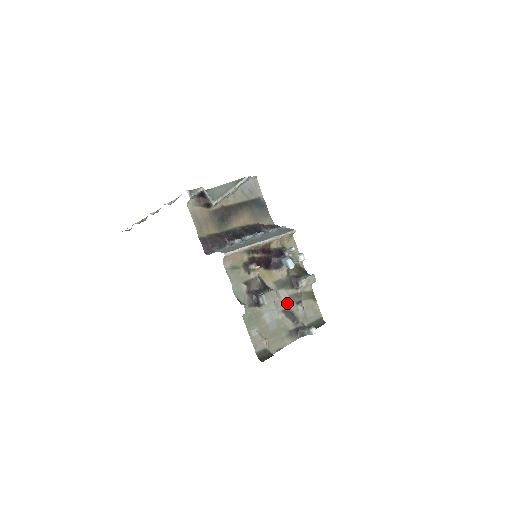
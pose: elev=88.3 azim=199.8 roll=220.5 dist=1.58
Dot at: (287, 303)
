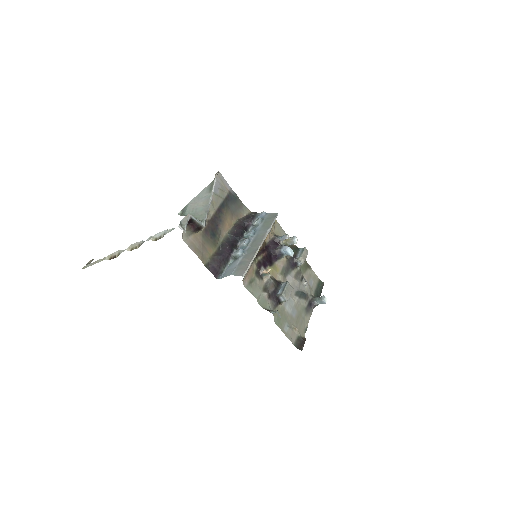
Dot at: (295, 285)
